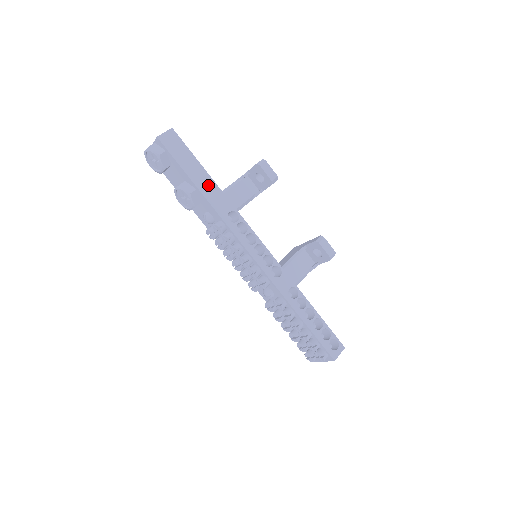
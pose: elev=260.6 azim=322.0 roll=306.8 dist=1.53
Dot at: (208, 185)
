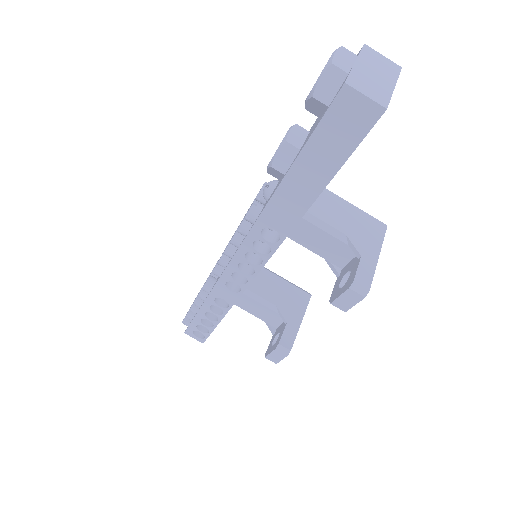
Dot at: (300, 195)
